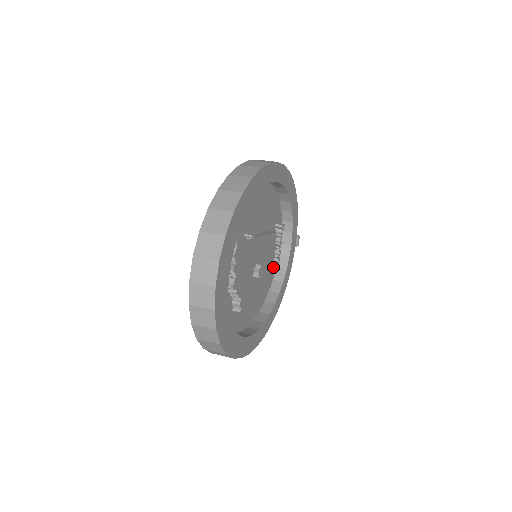
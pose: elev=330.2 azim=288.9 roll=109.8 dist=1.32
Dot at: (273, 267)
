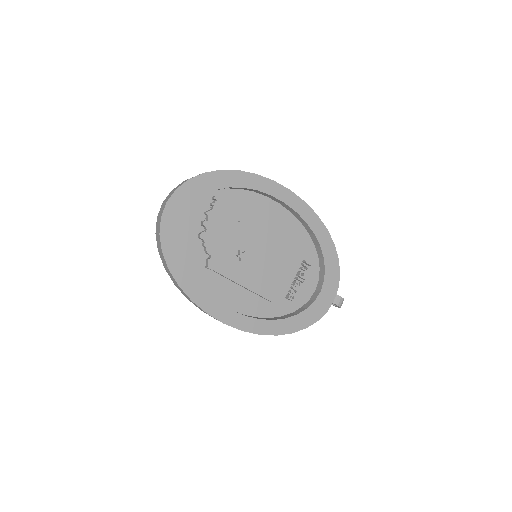
Dot at: (288, 294)
